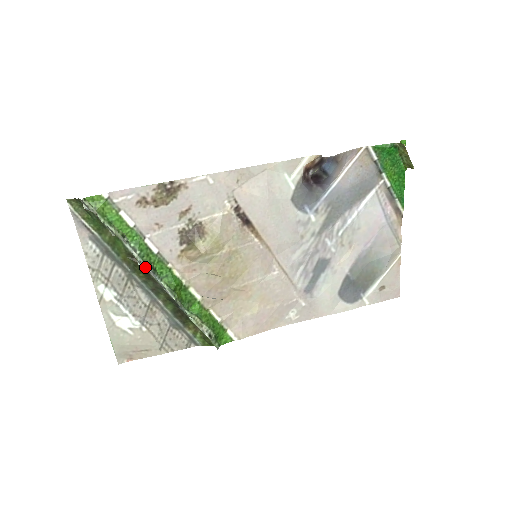
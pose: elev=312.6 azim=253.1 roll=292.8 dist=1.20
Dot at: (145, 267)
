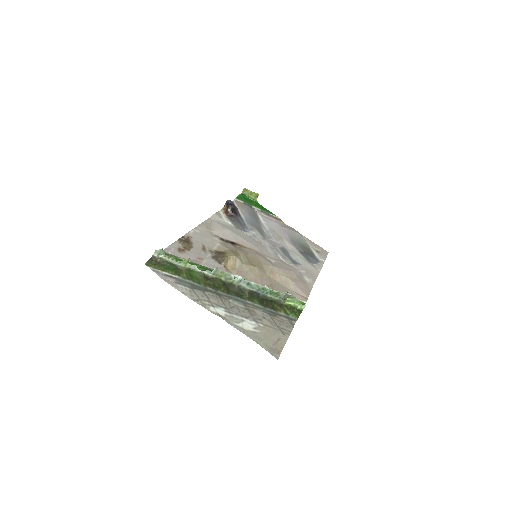
Dot at: (220, 272)
